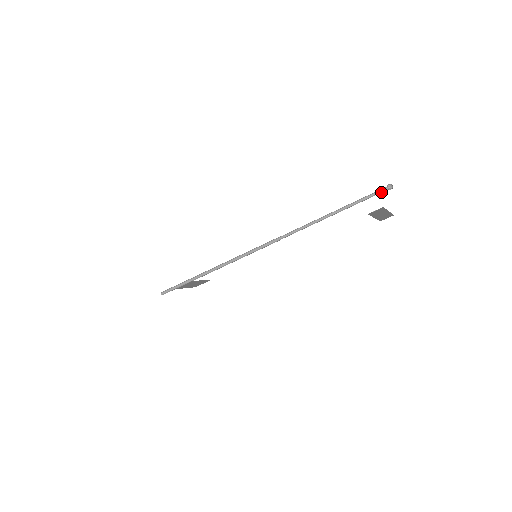
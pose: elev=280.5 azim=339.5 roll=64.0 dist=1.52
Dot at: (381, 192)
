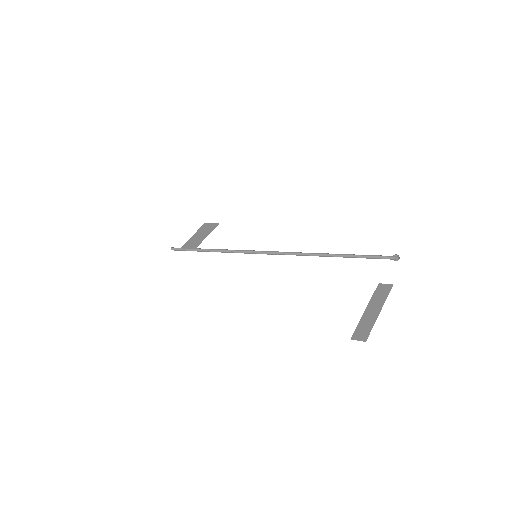
Dot at: occluded
